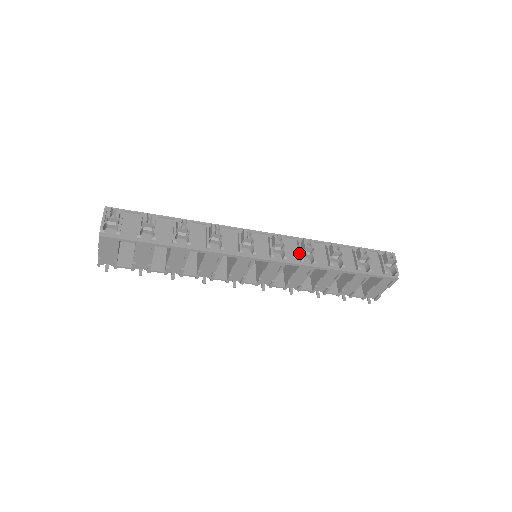
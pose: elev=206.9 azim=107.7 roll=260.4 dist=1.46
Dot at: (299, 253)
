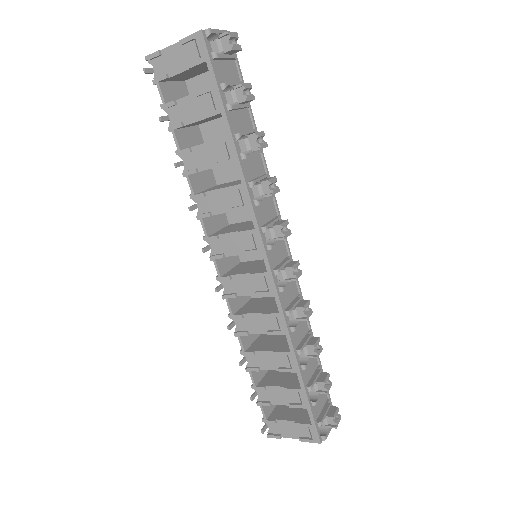
Dot at: (292, 304)
